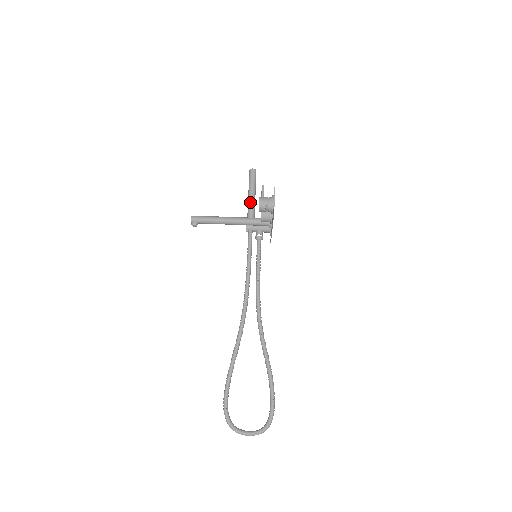
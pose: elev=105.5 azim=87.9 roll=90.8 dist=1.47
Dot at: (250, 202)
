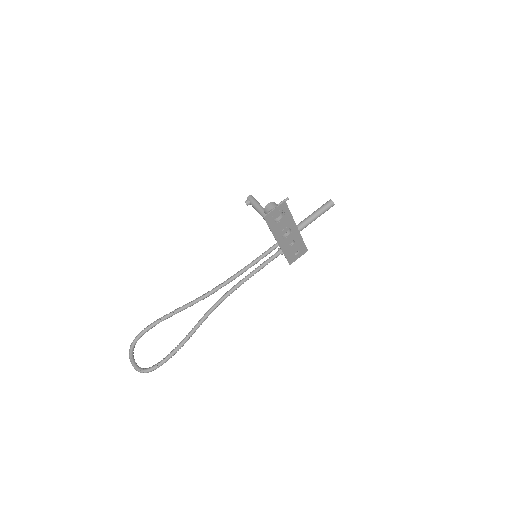
Dot at: (302, 221)
